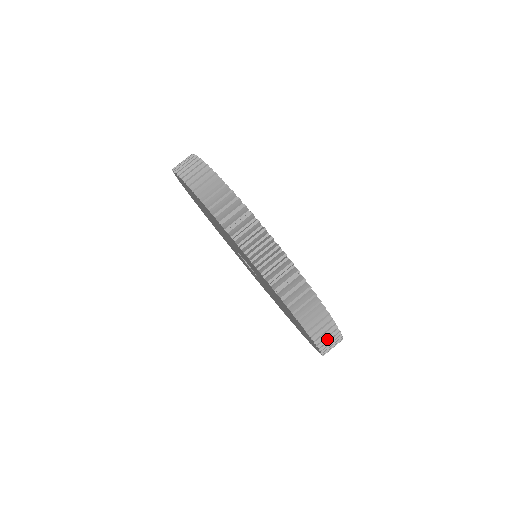
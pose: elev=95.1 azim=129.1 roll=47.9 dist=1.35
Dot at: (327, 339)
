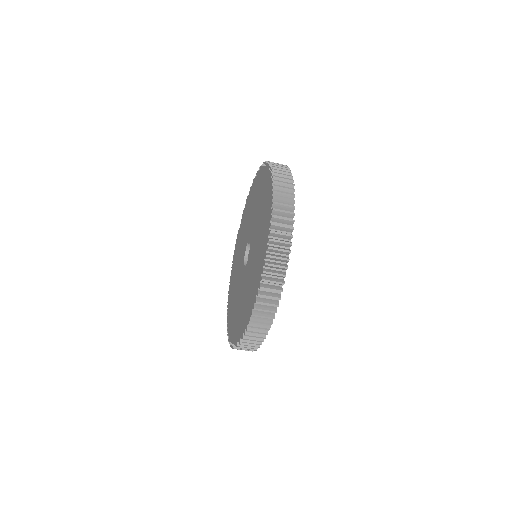
Dot at: occluded
